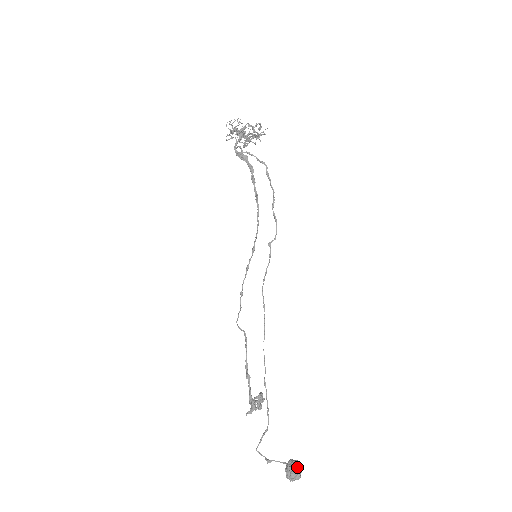
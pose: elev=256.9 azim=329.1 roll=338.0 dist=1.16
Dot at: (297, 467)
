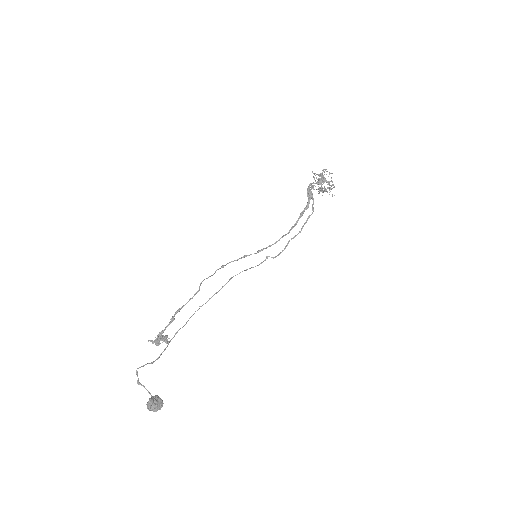
Dot at: (160, 404)
